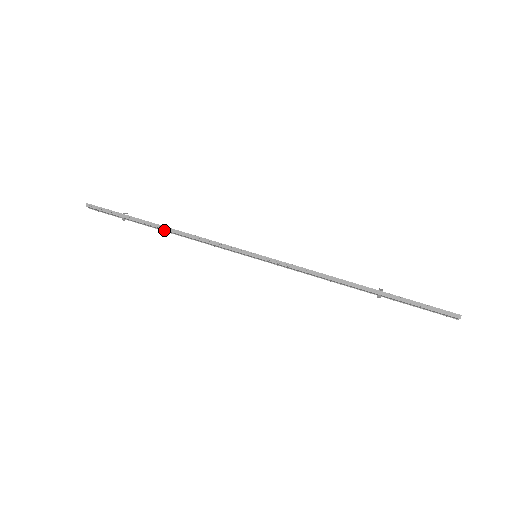
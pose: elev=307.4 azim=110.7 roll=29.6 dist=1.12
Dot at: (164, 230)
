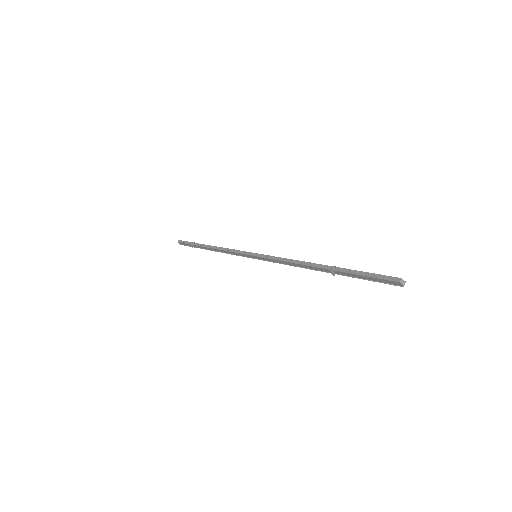
Dot at: (210, 249)
